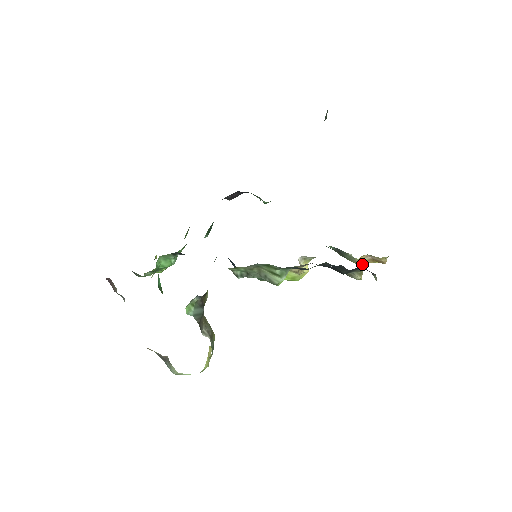
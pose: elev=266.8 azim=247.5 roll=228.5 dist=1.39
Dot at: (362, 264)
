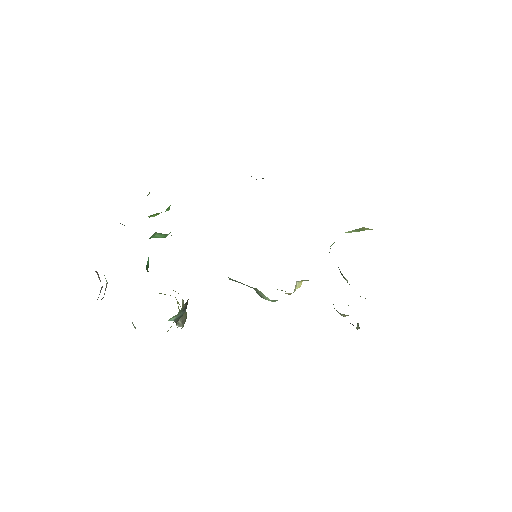
Dot at: occluded
